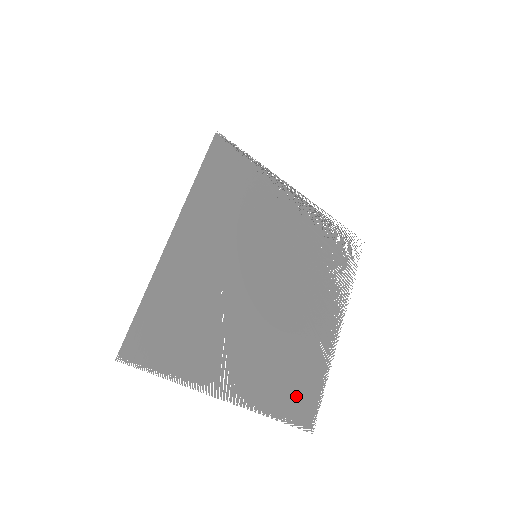
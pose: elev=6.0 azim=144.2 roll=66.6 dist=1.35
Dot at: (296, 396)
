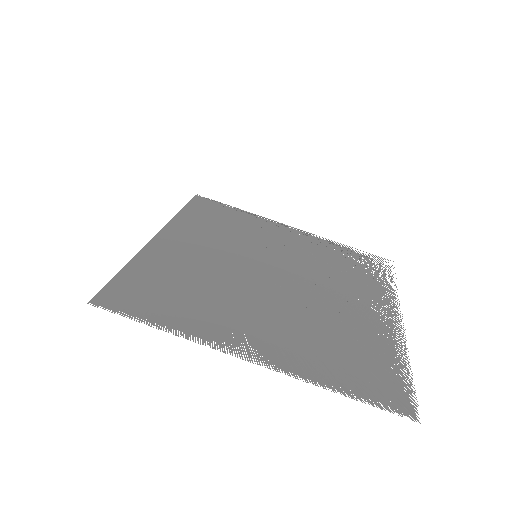
Dot at: (364, 373)
